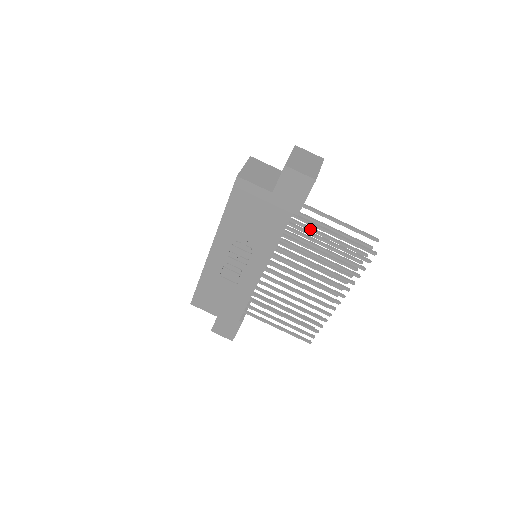
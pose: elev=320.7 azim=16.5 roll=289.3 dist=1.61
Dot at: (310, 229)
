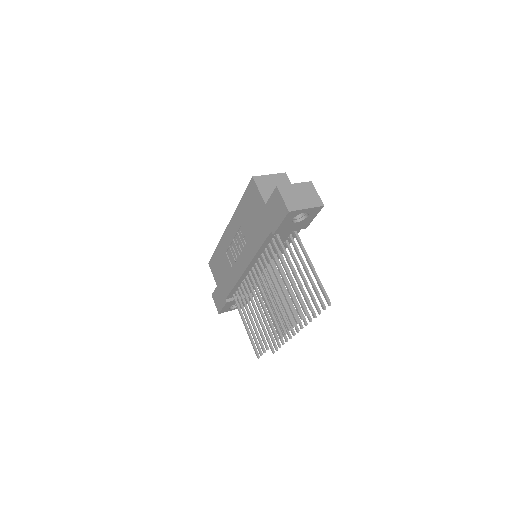
Dot at: (294, 260)
